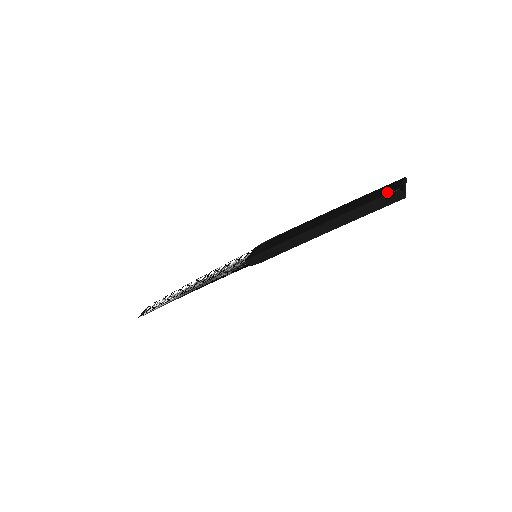
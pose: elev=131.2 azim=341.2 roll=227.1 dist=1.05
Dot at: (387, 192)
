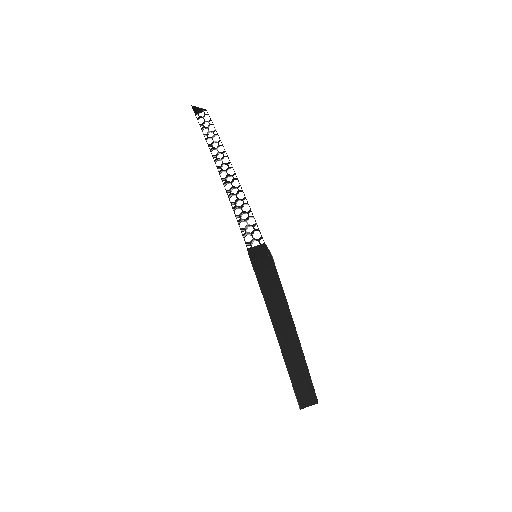
Dot at: (300, 396)
